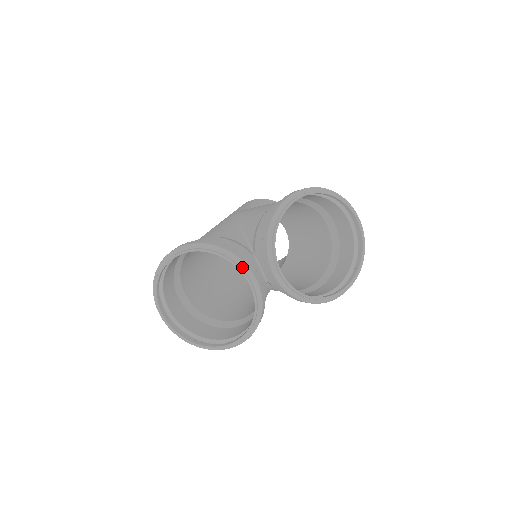
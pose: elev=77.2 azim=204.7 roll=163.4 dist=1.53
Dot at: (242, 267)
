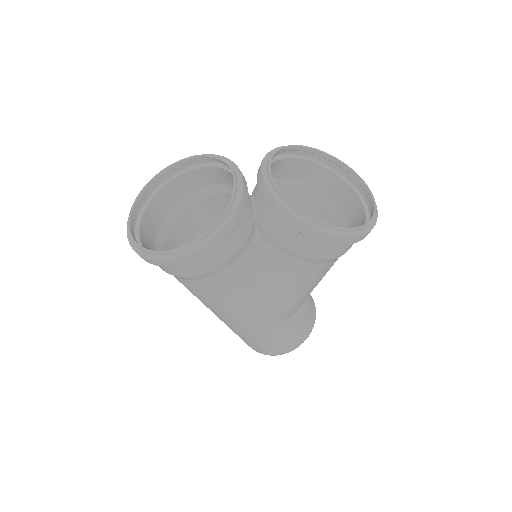
Dot at: (232, 166)
